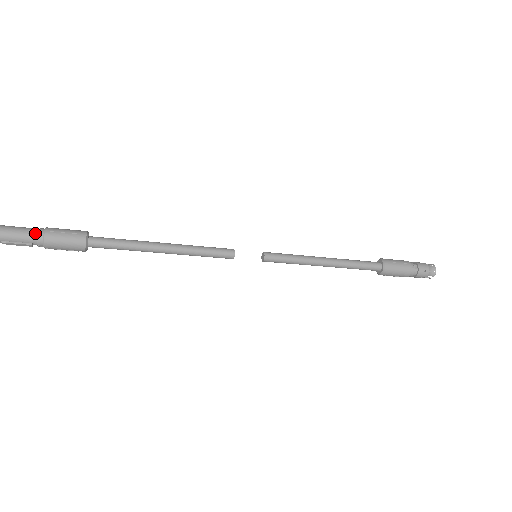
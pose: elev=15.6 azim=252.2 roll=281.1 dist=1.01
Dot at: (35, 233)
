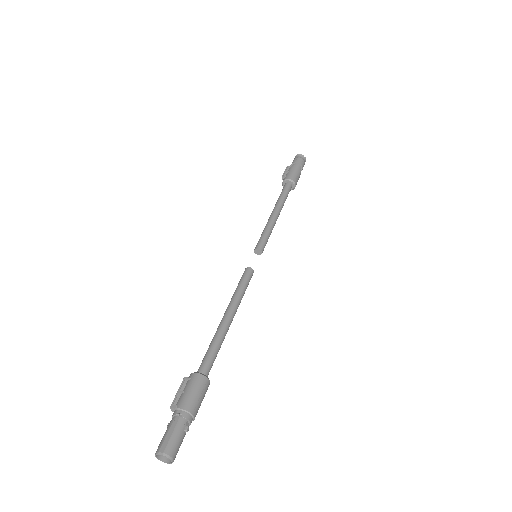
Dot at: (187, 425)
